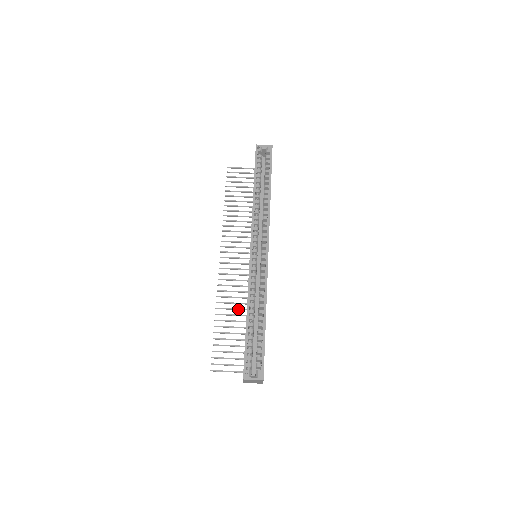
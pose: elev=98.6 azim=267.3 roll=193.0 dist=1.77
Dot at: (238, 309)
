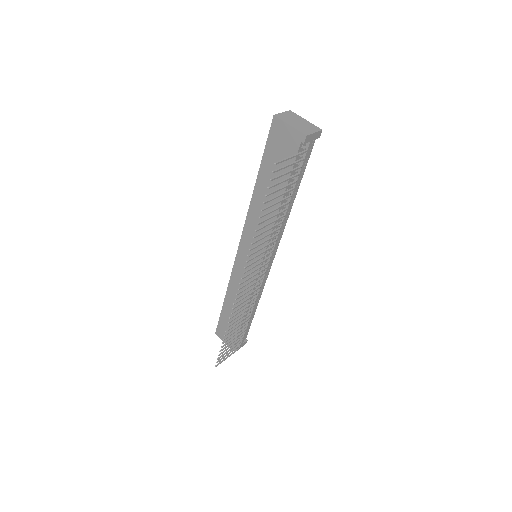
Dot at: (273, 226)
